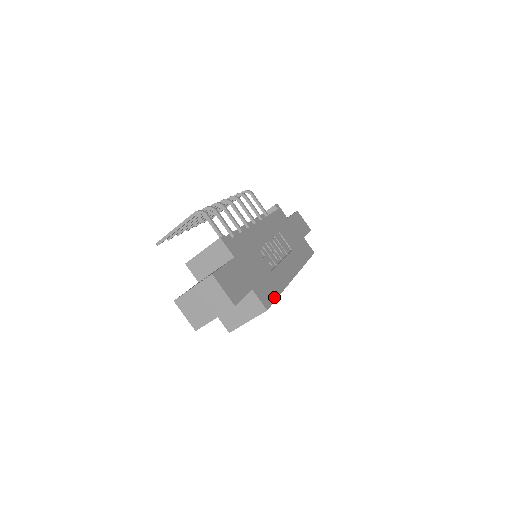
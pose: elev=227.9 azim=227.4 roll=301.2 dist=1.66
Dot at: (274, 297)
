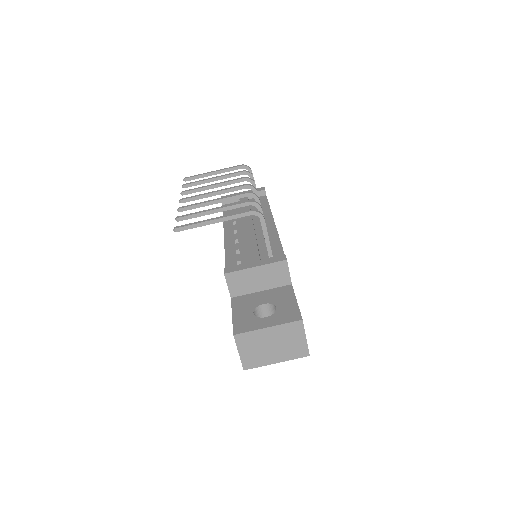
Dot at: occluded
